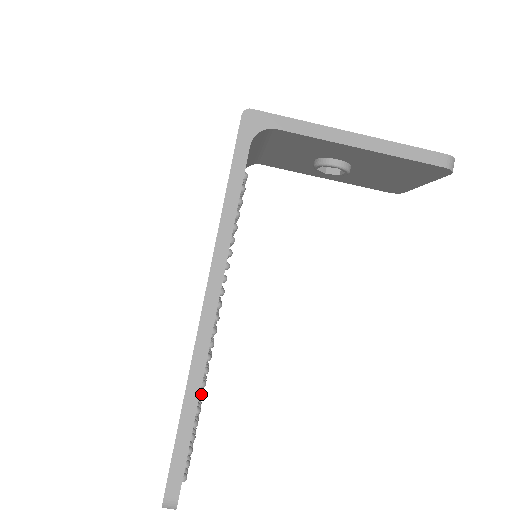
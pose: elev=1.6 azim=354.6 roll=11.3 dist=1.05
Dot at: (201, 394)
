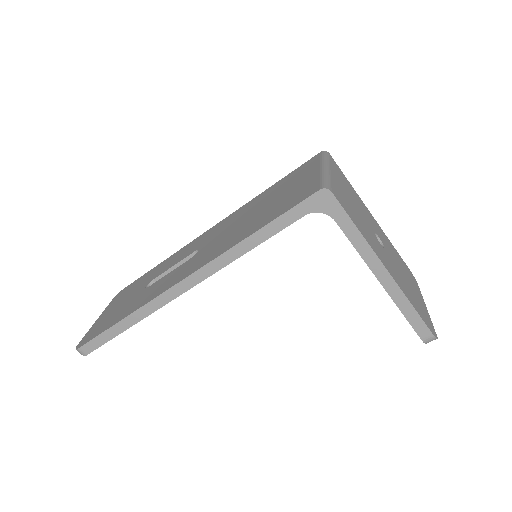
Dot at: occluded
